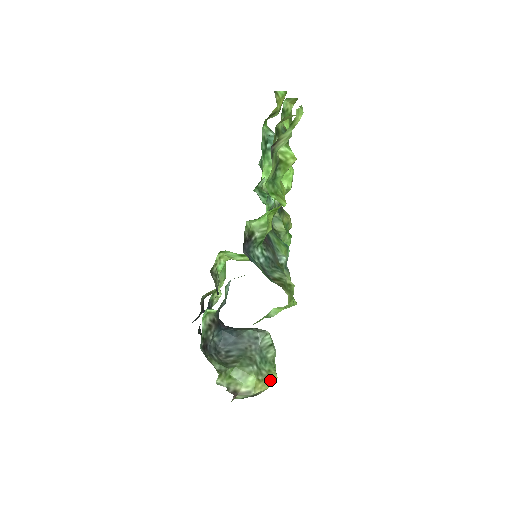
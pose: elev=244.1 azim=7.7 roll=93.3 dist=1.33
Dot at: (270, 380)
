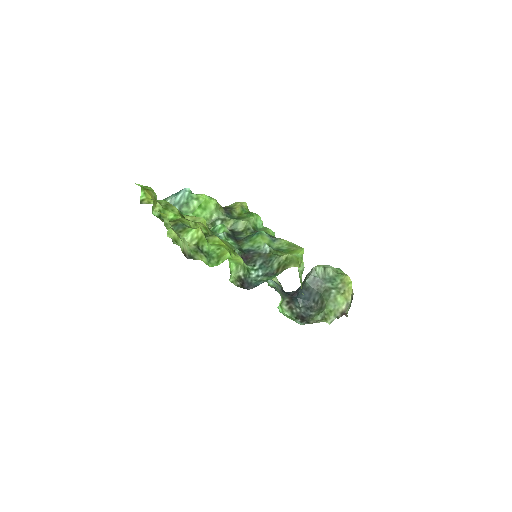
Dot at: (347, 284)
